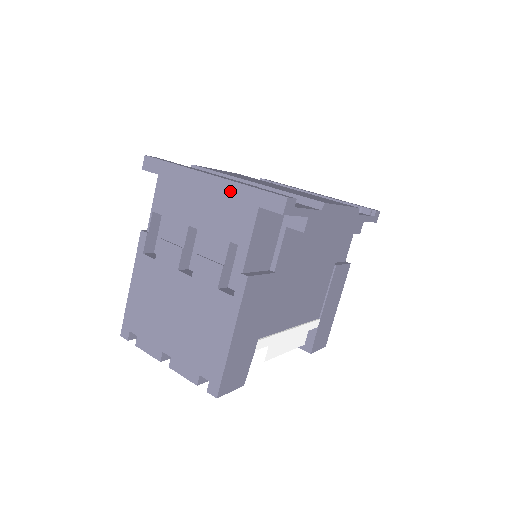
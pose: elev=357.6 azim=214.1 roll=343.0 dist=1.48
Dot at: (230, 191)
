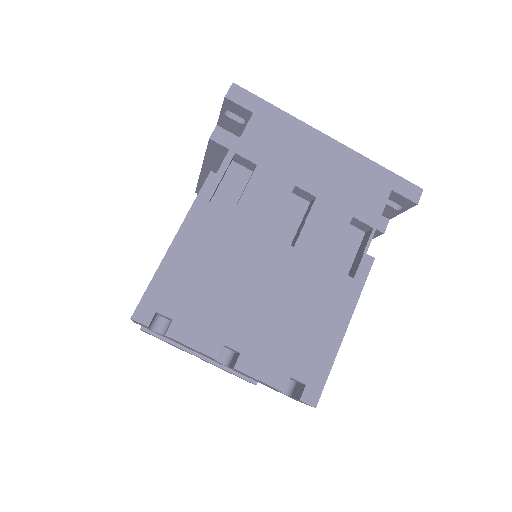
Dot at: (358, 164)
